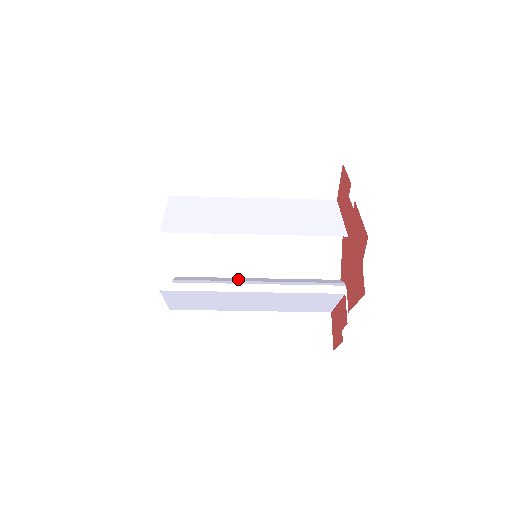
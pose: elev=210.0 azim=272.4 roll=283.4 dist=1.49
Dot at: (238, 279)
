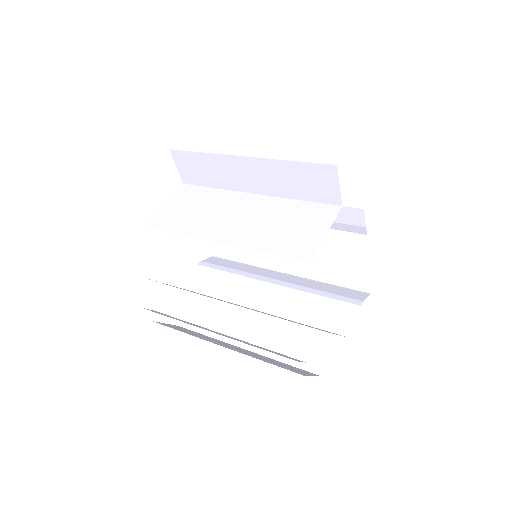
Dot at: (260, 271)
